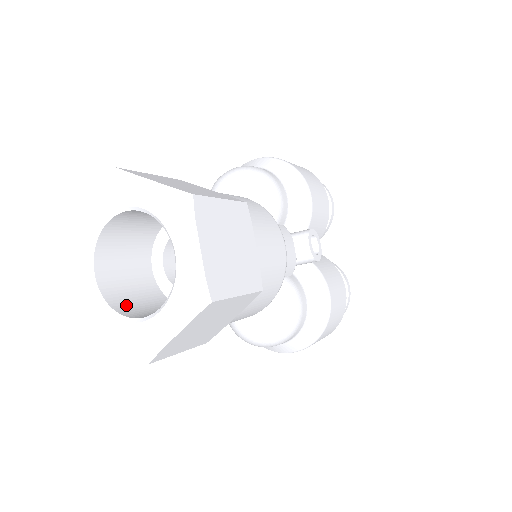
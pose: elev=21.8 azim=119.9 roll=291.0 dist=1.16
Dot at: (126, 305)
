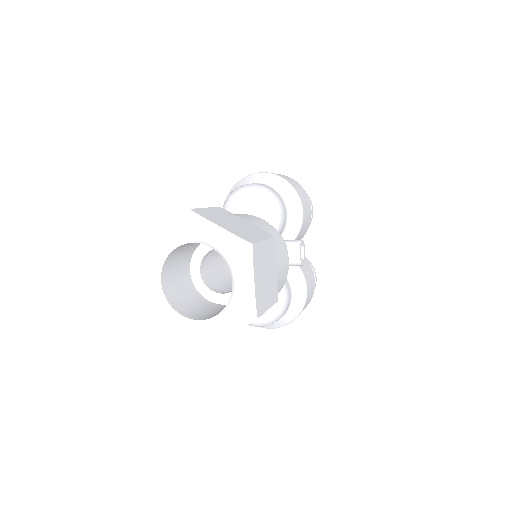
Dot at: (181, 305)
